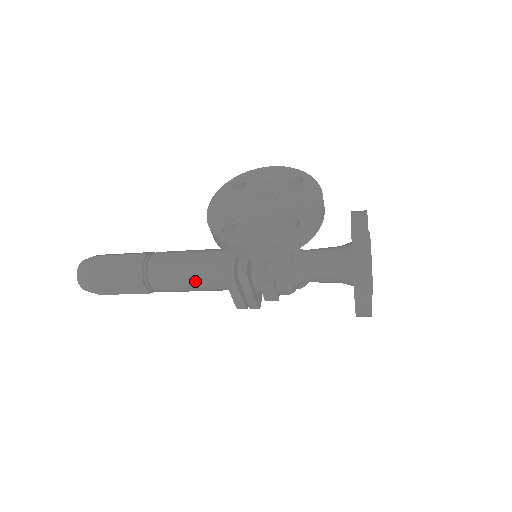
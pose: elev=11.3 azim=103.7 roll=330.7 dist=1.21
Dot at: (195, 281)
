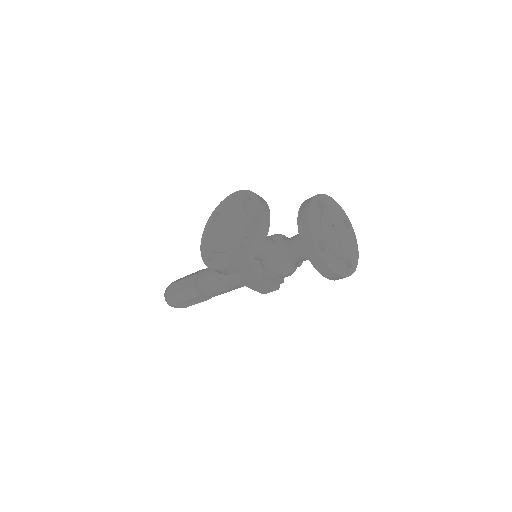
Dot at: (227, 285)
